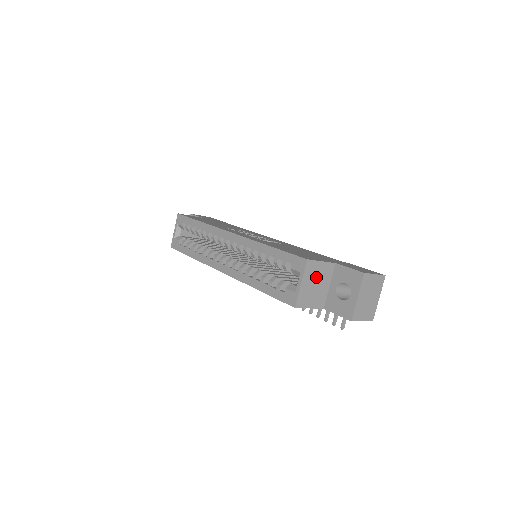
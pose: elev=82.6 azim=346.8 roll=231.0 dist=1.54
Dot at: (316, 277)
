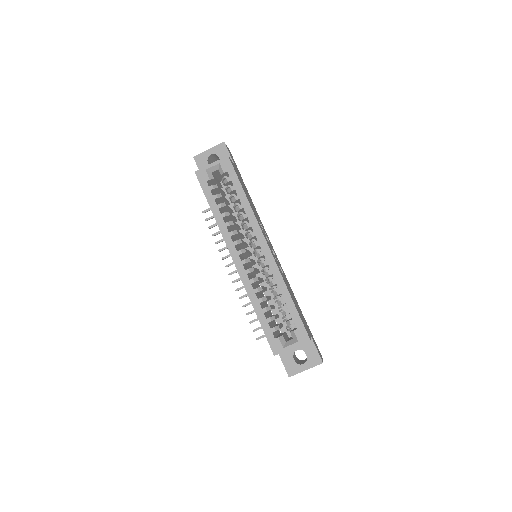
Dot at: occluded
